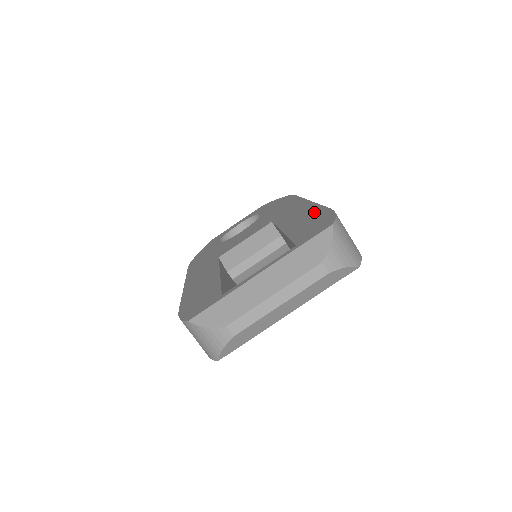
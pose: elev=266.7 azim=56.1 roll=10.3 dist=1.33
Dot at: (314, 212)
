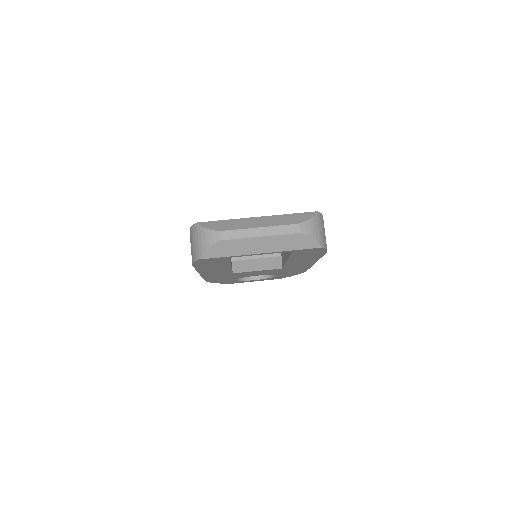
Dot at: occluded
